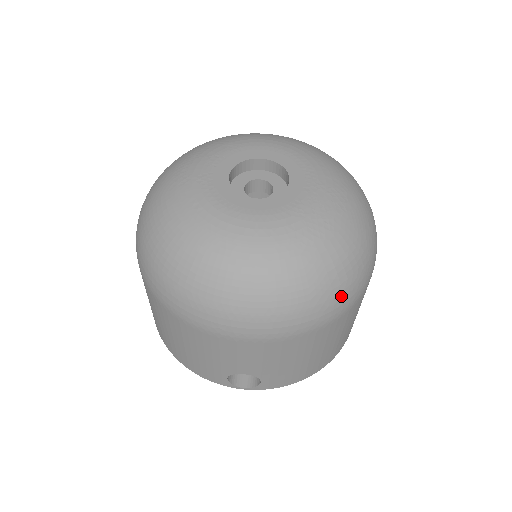
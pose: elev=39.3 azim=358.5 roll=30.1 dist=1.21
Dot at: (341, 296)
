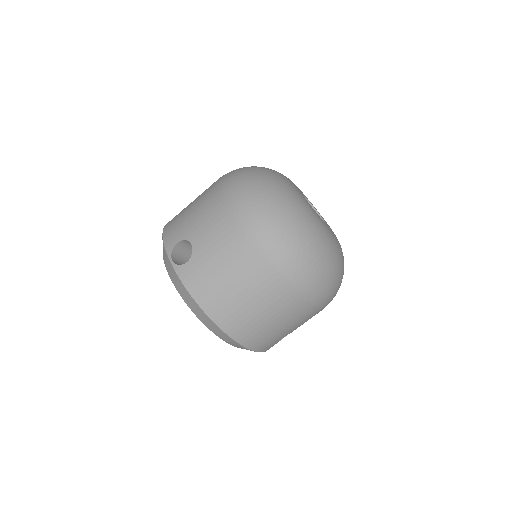
Dot at: (290, 254)
